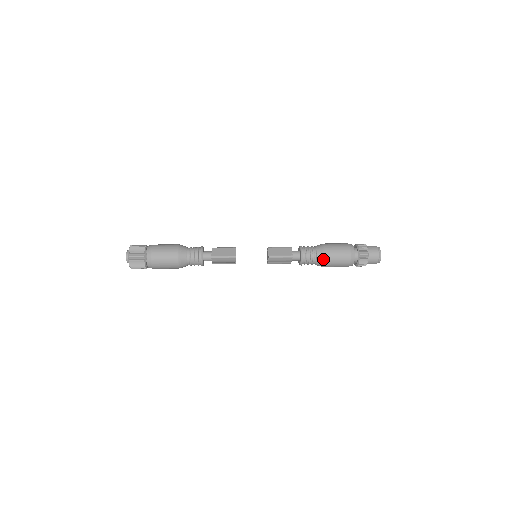
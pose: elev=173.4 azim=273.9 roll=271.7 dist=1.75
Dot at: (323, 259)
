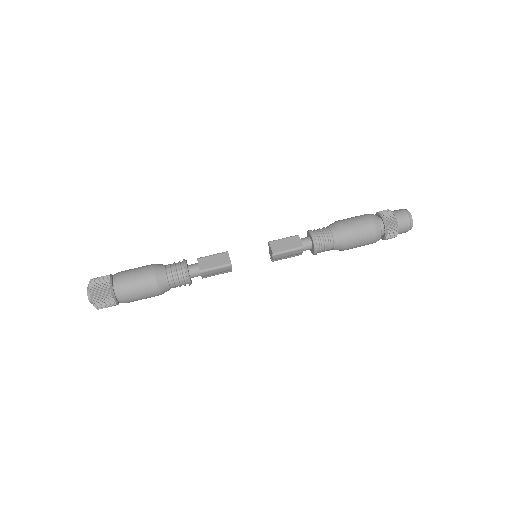
Dot at: (342, 242)
